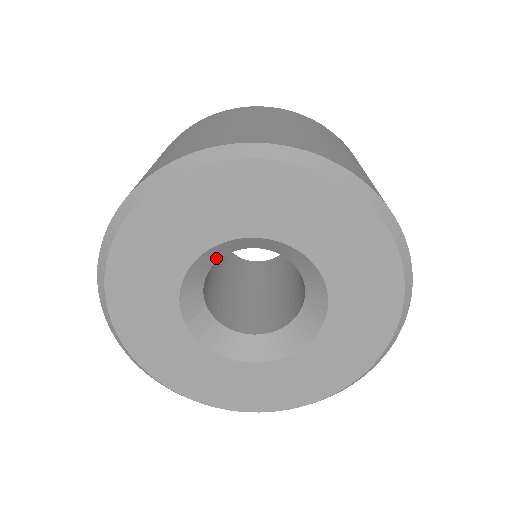
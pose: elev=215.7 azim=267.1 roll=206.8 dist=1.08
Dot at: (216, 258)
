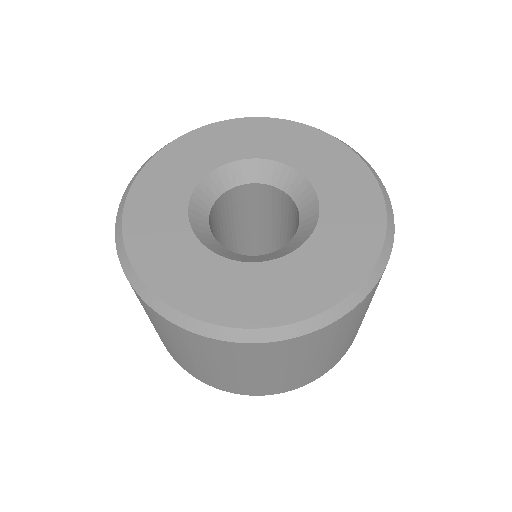
Dot at: (225, 187)
